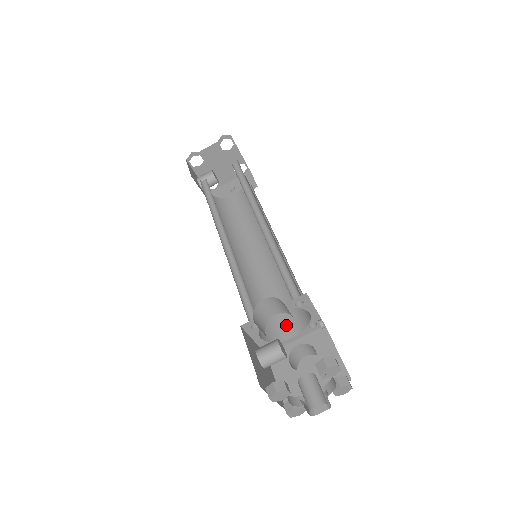
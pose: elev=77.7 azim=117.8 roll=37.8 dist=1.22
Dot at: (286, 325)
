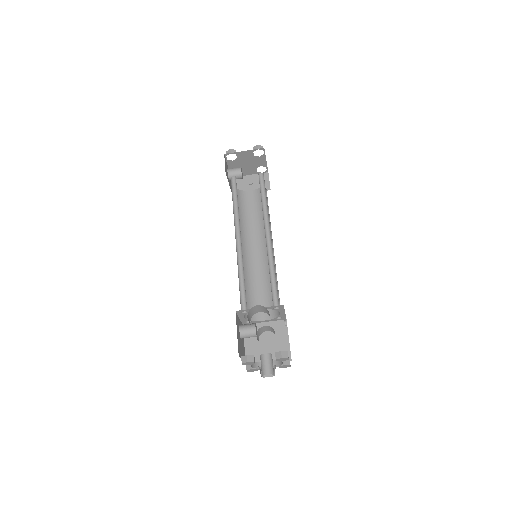
Dot at: occluded
